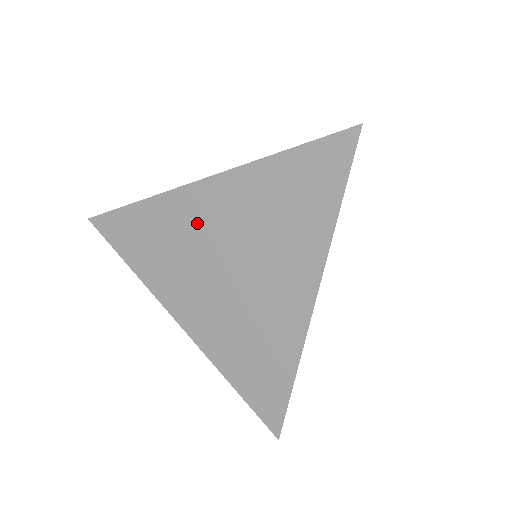
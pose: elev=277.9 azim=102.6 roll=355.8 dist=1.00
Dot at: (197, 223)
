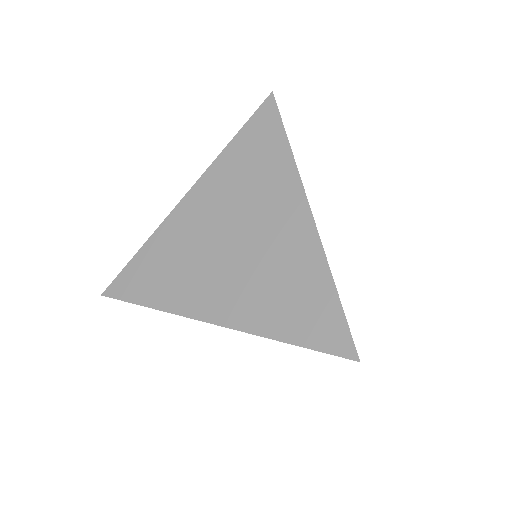
Dot at: (193, 227)
